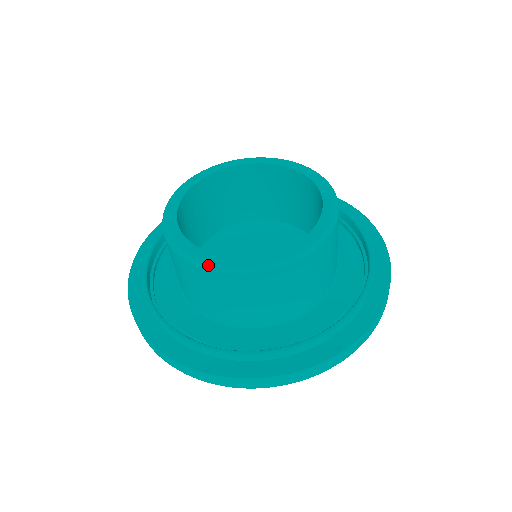
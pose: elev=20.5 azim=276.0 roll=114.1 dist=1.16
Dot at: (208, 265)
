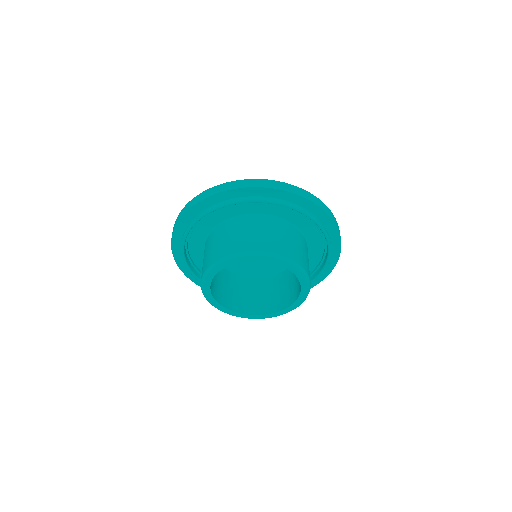
Dot at: occluded
